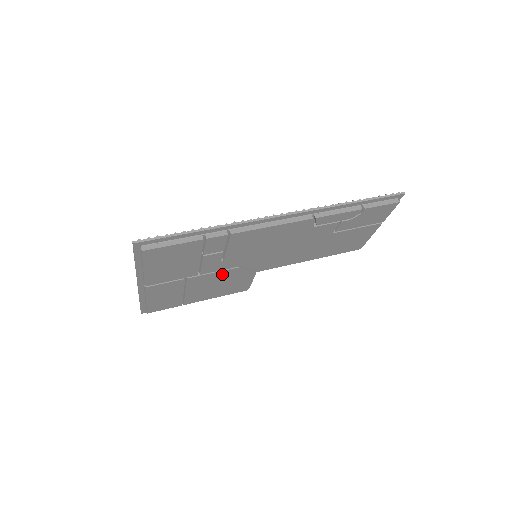
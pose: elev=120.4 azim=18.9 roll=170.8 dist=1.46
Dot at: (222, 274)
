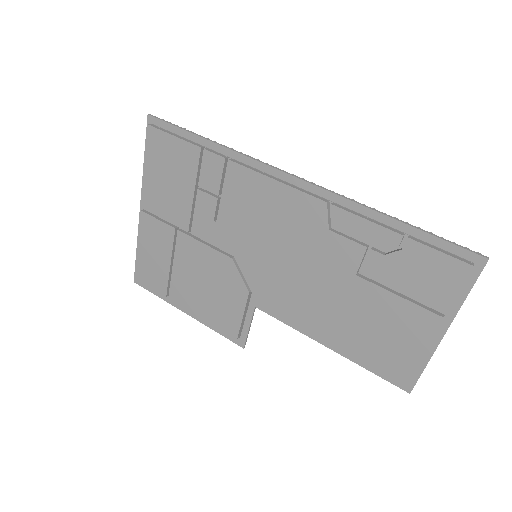
Dot at: (213, 258)
